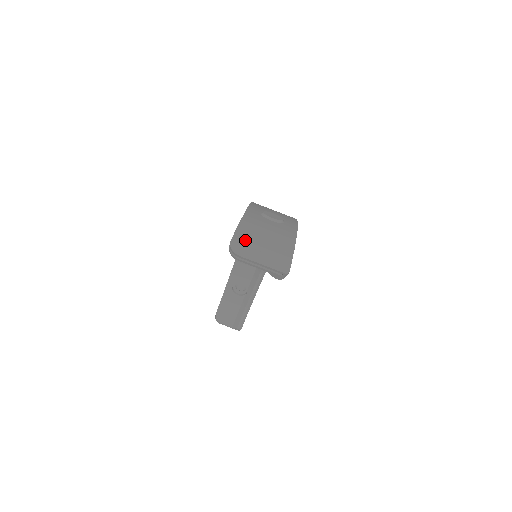
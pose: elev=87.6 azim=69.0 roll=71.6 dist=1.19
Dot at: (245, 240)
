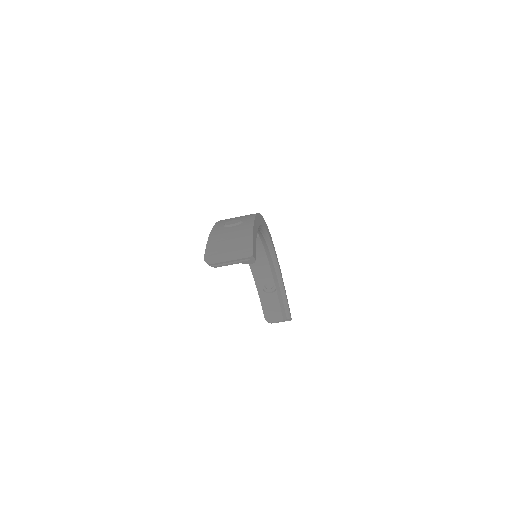
Dot at: (214, 251)
